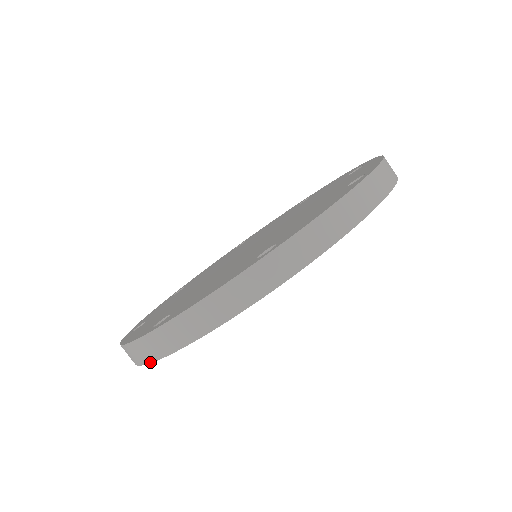
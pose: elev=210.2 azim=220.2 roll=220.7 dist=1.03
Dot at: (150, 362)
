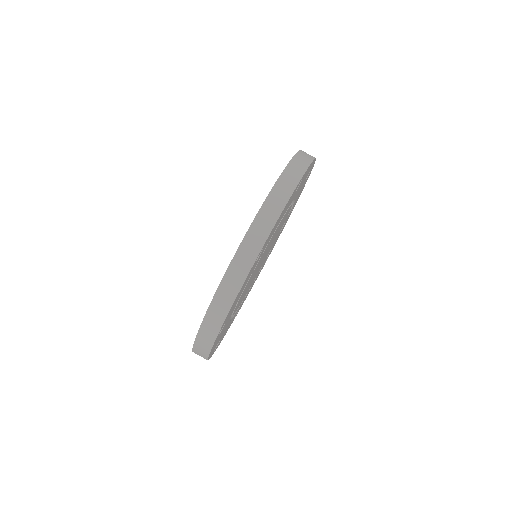
Dot at: (211, 349)
